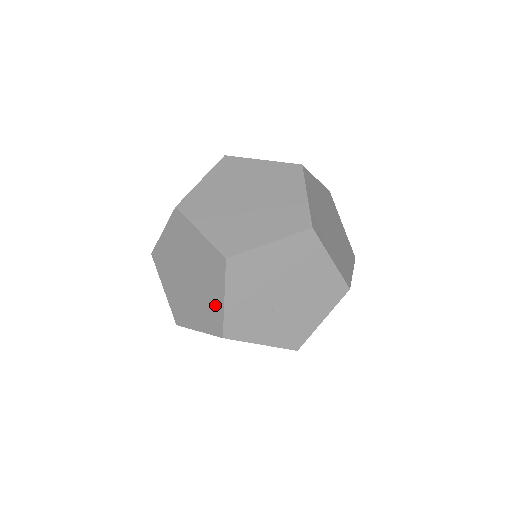
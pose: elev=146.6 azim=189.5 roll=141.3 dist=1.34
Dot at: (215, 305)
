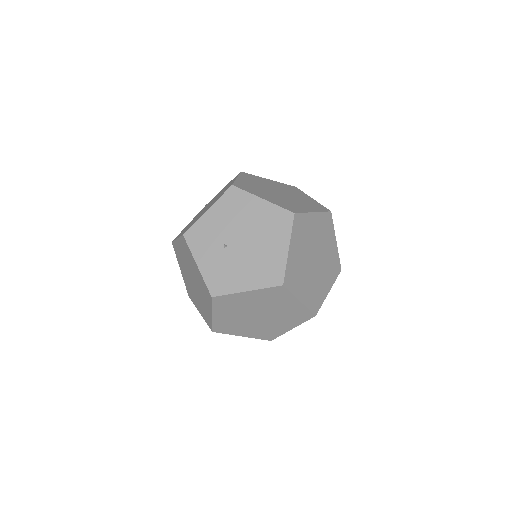
Dot at: occluded
